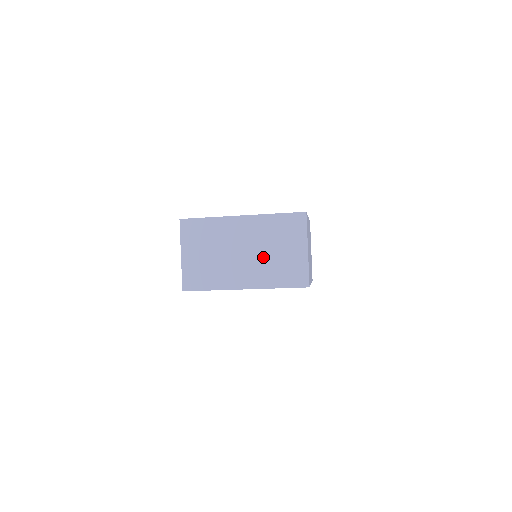
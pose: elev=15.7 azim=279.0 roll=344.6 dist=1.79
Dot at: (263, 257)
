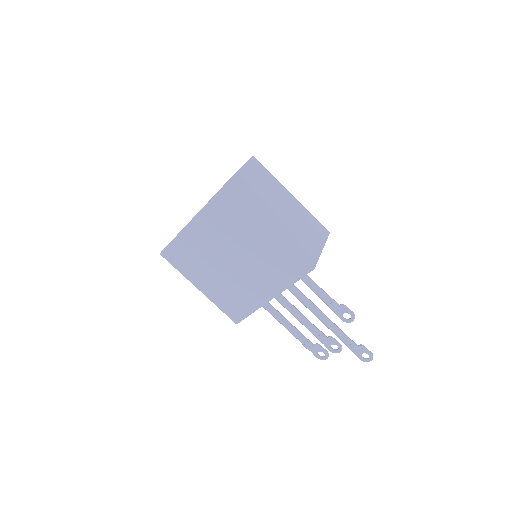
Dot at: occluded
